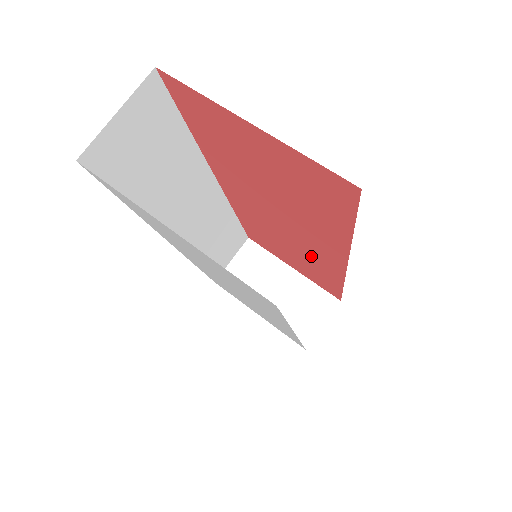
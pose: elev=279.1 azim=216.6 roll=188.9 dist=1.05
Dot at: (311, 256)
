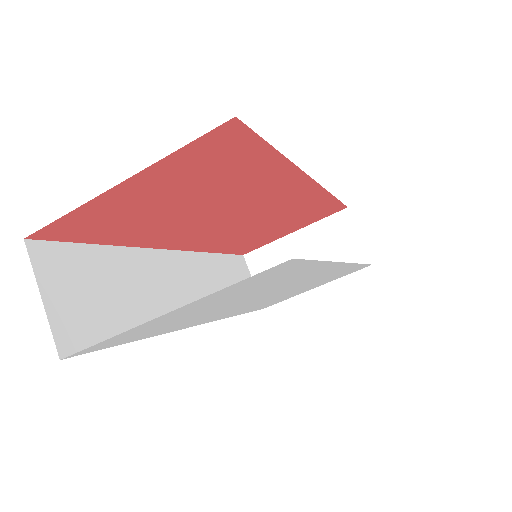
Dot at: (288, 208)
